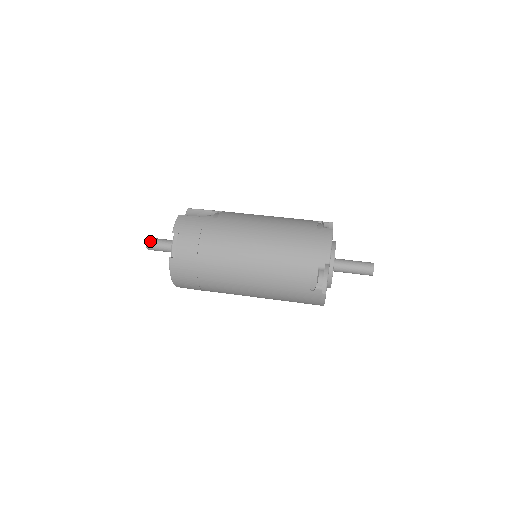
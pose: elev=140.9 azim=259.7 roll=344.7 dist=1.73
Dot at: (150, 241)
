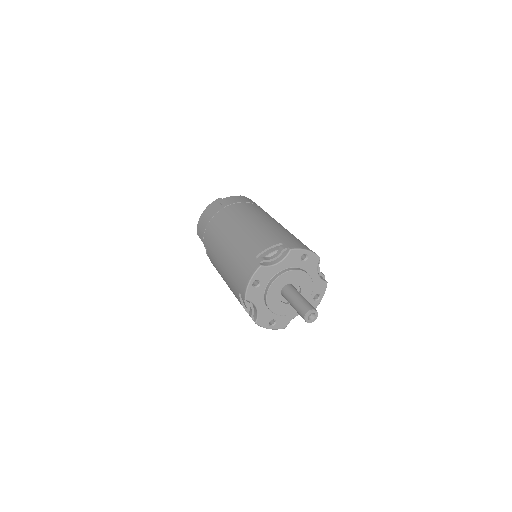
Dot at: occluded
